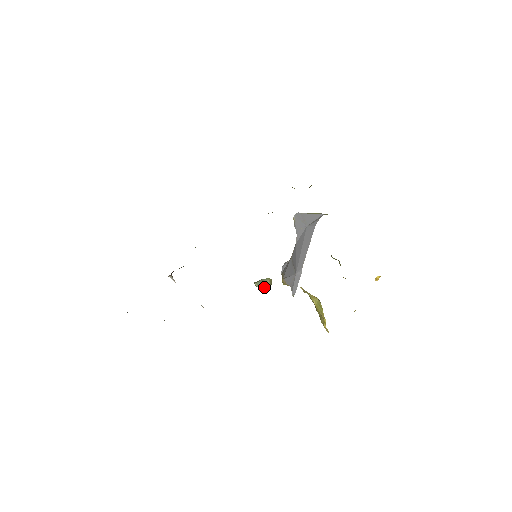
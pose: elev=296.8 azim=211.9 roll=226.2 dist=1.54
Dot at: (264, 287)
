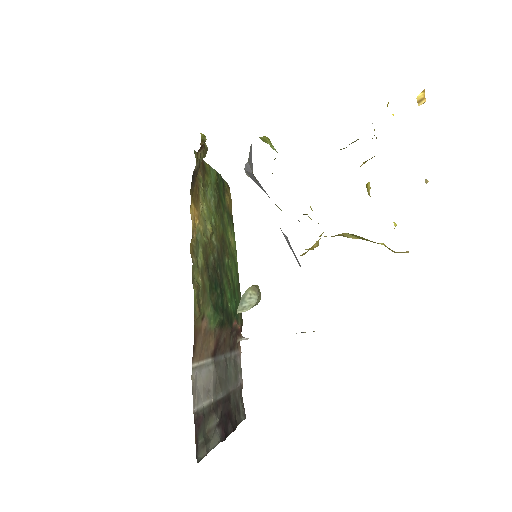
Dot at: (251, 303)
